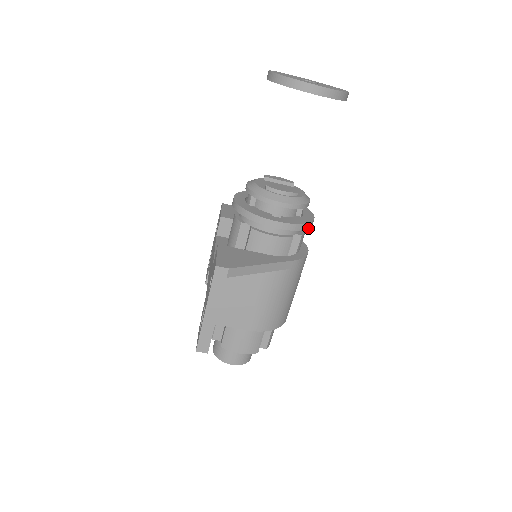
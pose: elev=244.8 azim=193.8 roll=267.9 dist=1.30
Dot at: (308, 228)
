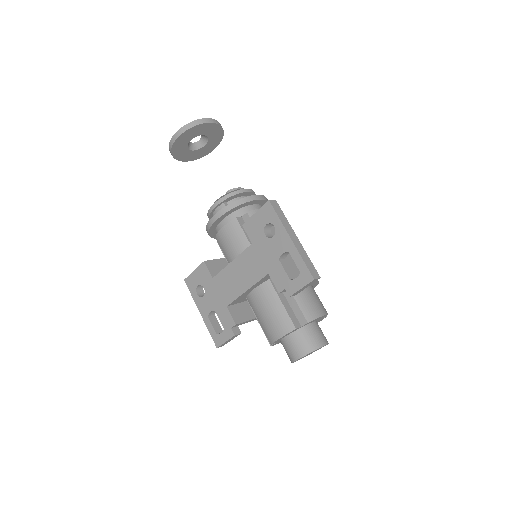
Dot at: occluded
